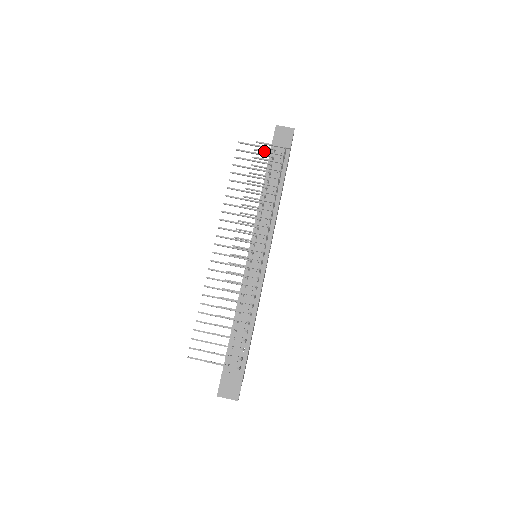
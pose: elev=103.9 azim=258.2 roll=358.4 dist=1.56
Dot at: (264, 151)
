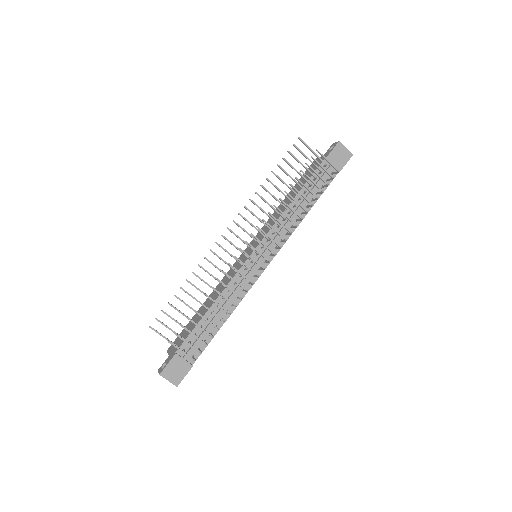
Dot at: (319, 164)
